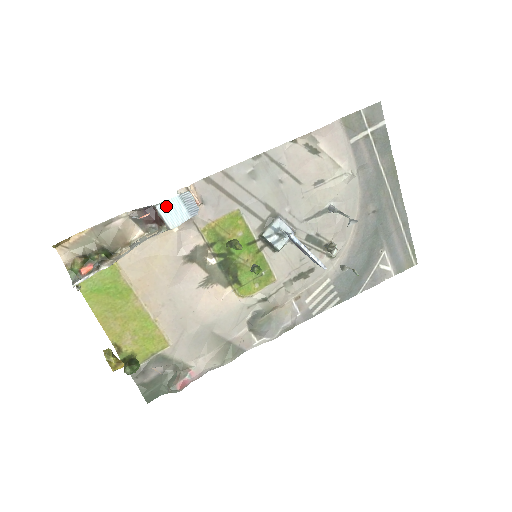
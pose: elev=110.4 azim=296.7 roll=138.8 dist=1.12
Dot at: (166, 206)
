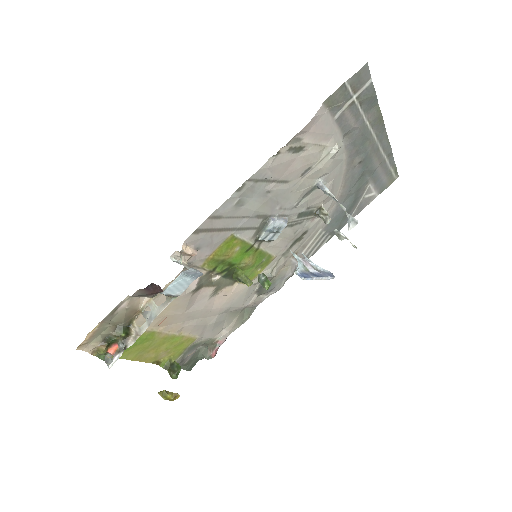
Dot at: (171, 287)
